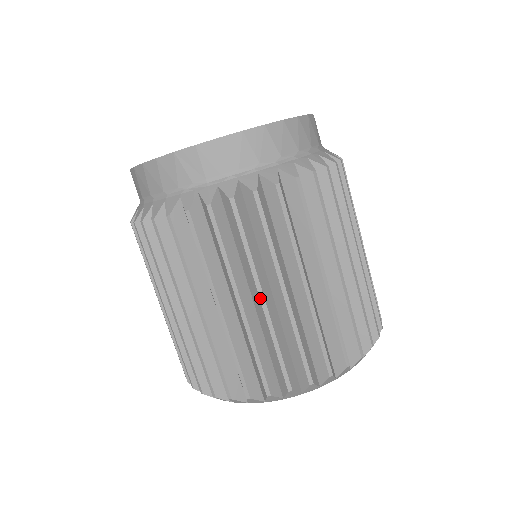
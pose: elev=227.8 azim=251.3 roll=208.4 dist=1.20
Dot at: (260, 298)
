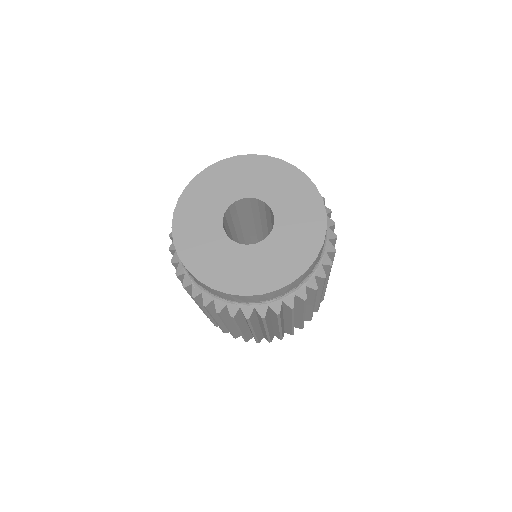
Dot at: (266, 332)
